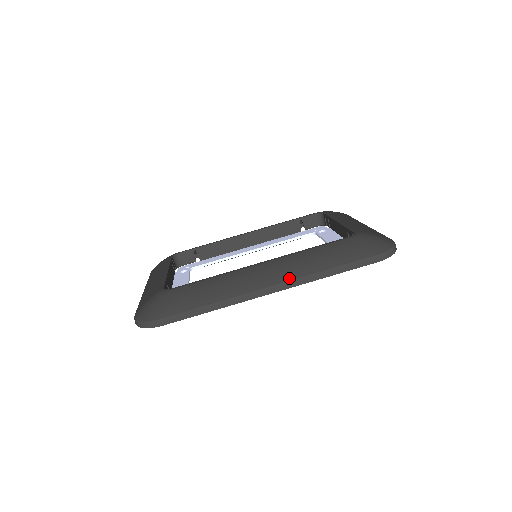
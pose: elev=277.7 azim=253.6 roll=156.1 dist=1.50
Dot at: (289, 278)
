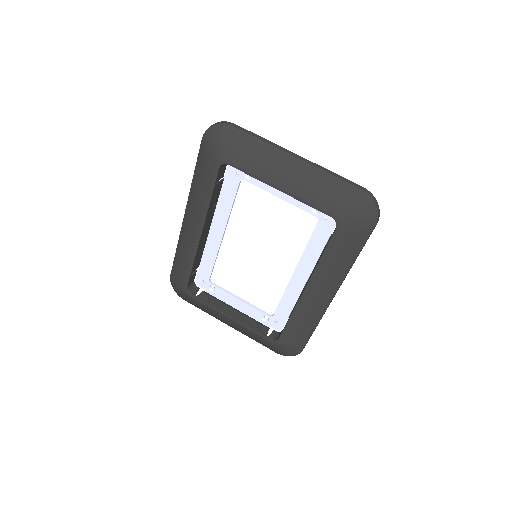
Dot at: (339, 285)
